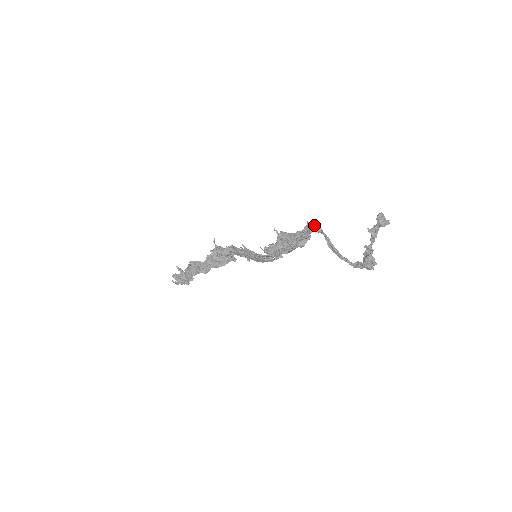
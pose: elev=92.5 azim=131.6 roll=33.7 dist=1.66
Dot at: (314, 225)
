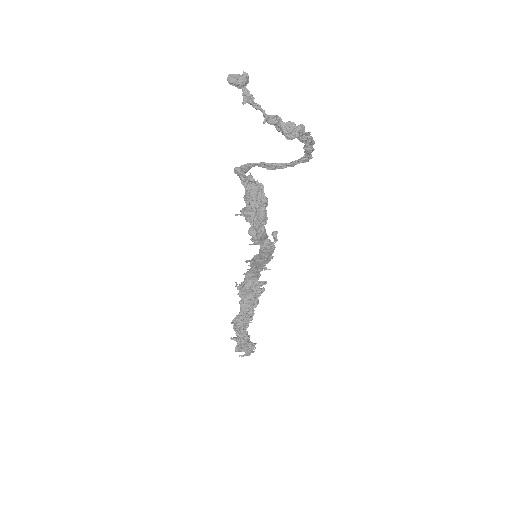
Dot at: (240, 168)
